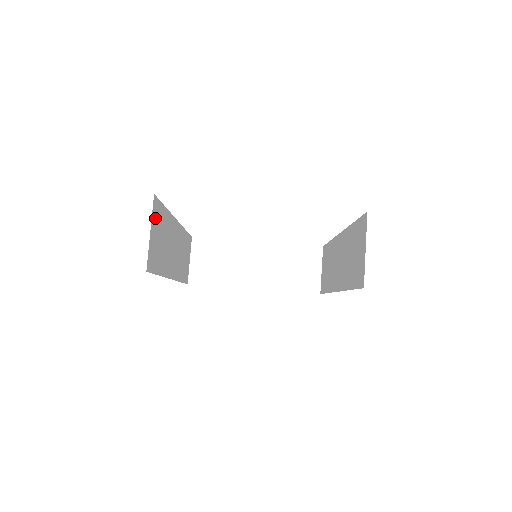
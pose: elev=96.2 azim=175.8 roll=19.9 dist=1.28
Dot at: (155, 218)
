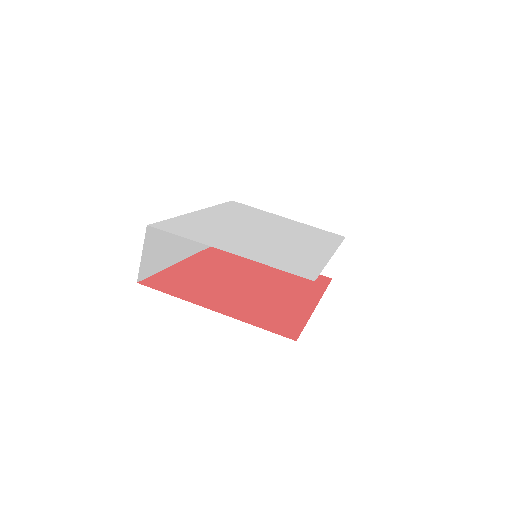
Dot at: (151, 239)
